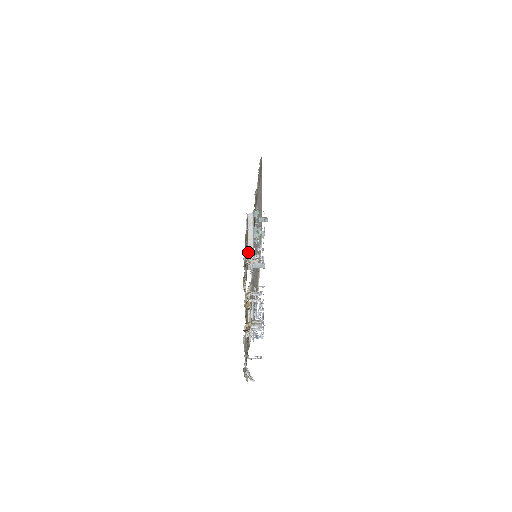
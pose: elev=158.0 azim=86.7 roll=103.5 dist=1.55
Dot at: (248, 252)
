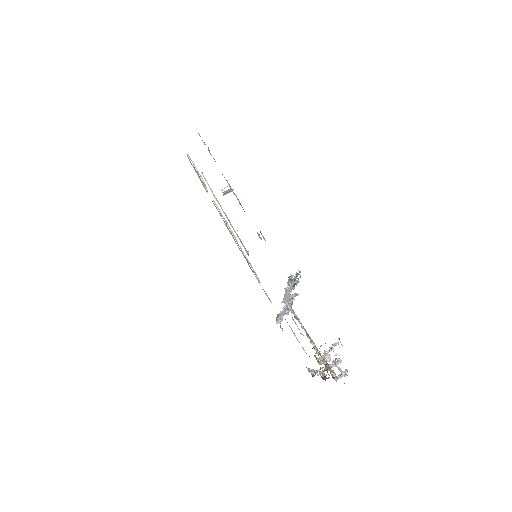
Dot at: occluded
